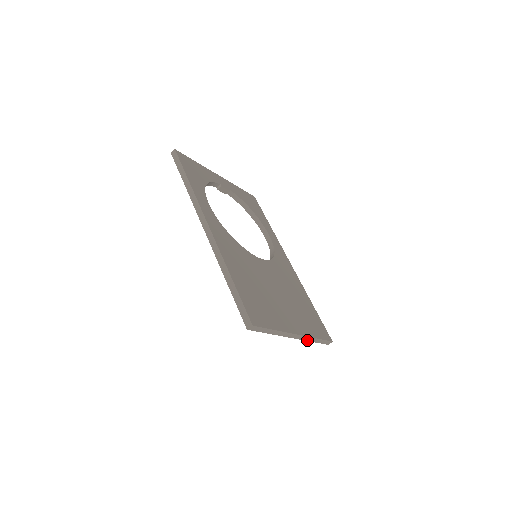
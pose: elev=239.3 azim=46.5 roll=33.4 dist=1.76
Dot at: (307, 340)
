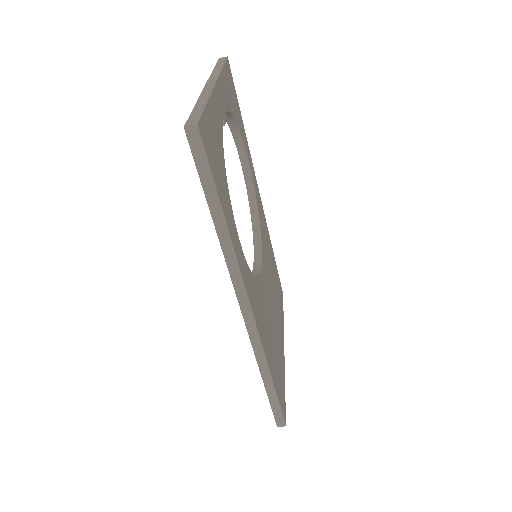
Dot at: occluded
